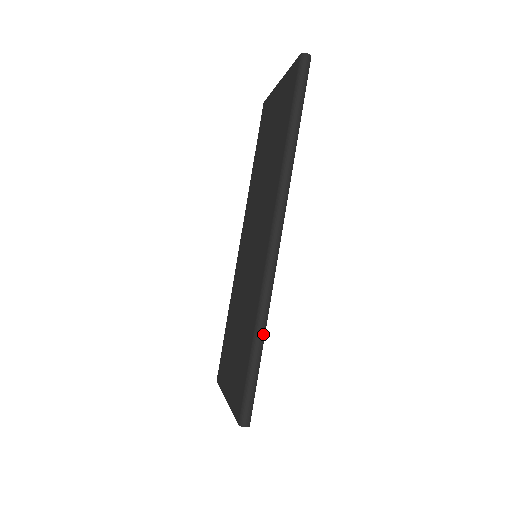
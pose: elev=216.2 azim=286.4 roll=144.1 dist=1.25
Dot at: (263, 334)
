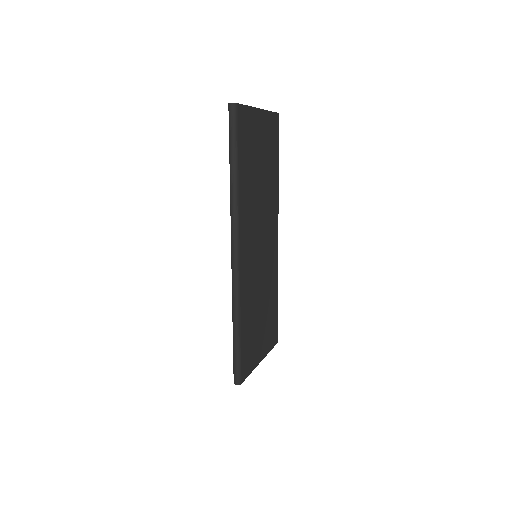
Dot at: (237, 323)
